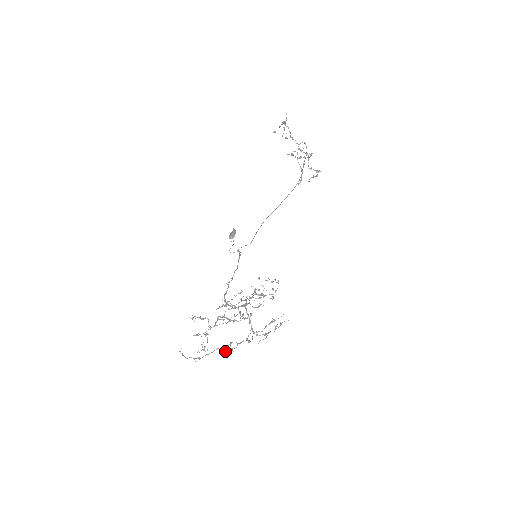
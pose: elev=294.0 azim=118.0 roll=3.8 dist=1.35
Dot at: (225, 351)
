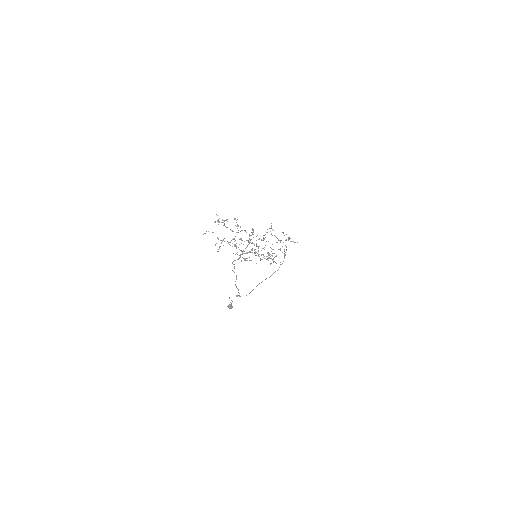
Dot at: (239, 239)
